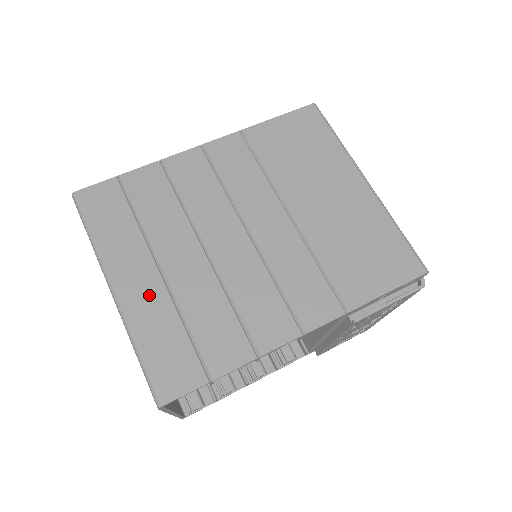
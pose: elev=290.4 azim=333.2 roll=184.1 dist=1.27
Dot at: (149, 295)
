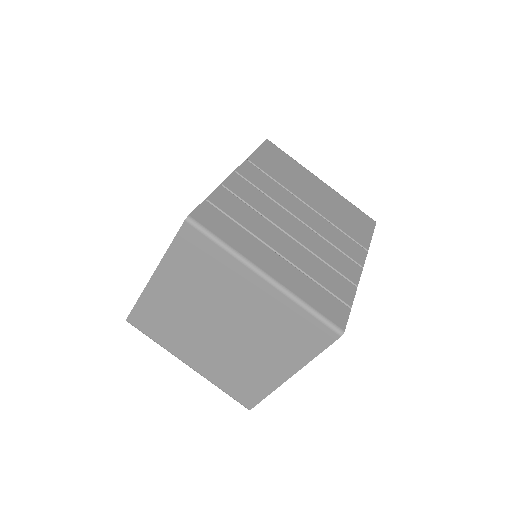
Dot at: (286, 271)
